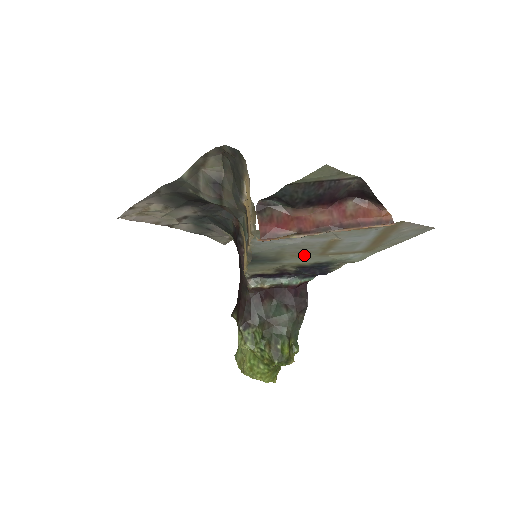
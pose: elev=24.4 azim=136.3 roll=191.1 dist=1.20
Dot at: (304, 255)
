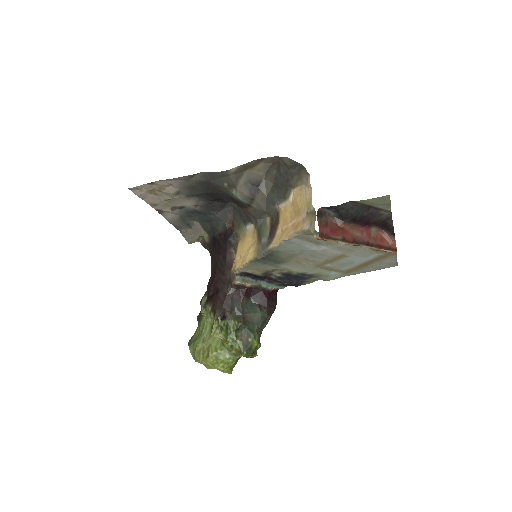
Dot at: (305, 263)
